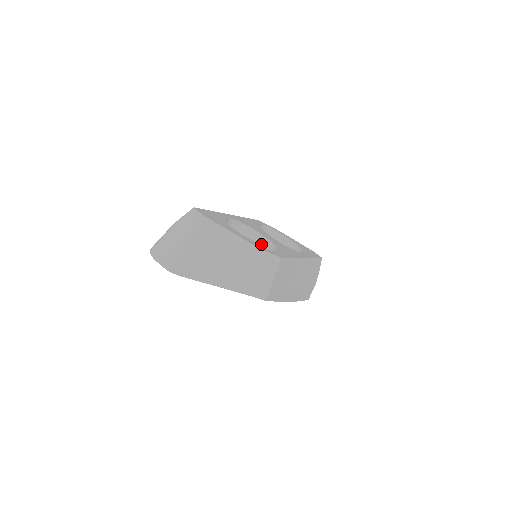
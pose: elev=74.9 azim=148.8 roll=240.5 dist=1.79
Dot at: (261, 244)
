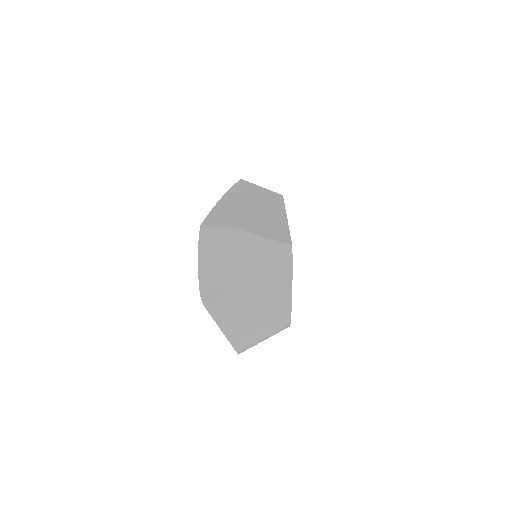
Dot at: occluded
